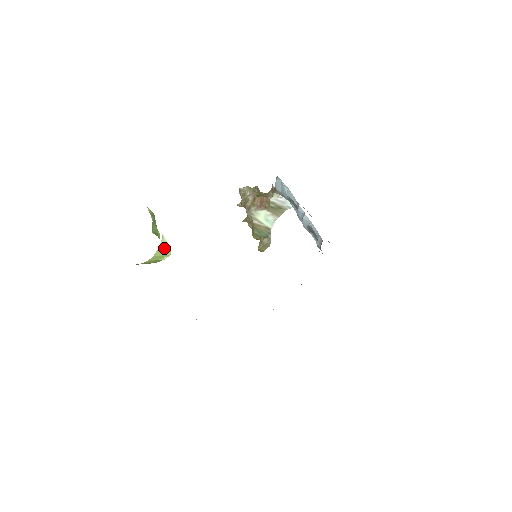
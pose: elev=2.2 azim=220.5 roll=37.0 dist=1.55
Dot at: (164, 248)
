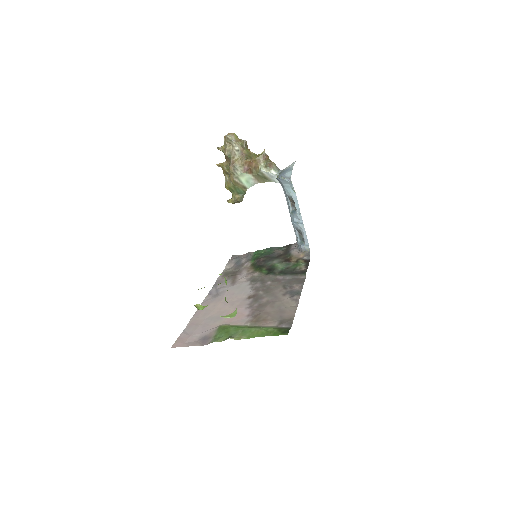
Dot at: (233, 315)
